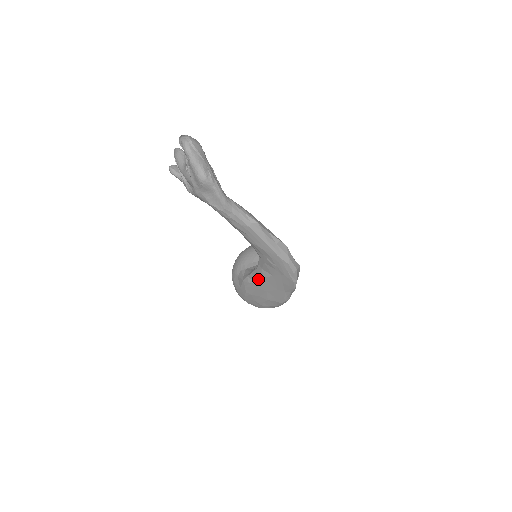
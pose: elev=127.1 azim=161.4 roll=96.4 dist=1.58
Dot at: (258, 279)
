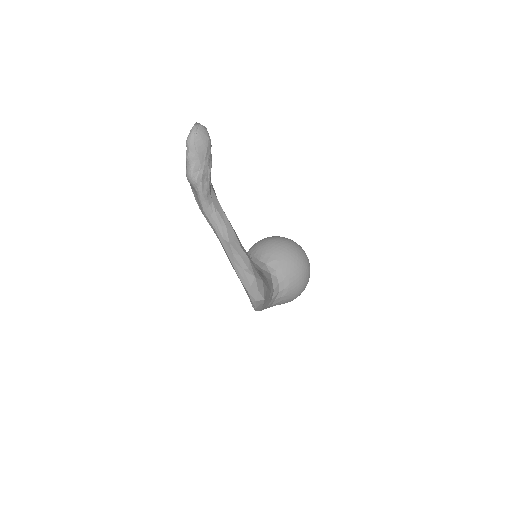
Dot at: occluded
